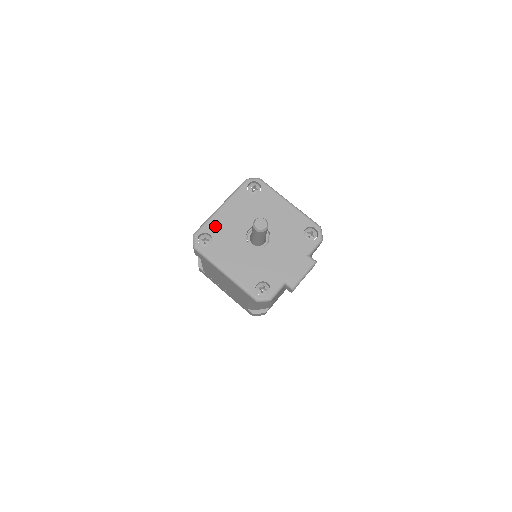
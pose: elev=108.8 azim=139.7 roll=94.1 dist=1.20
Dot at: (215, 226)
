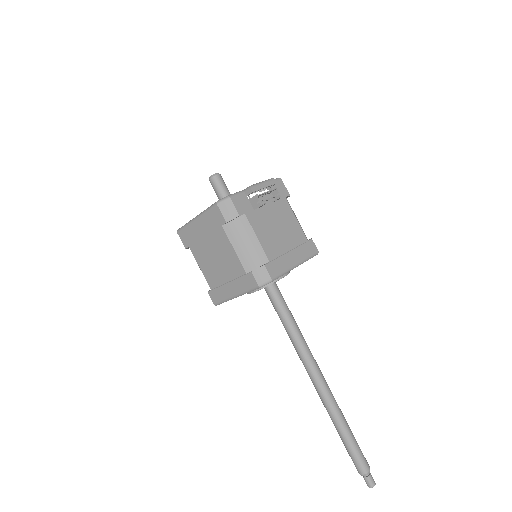
Dot at: occluded
